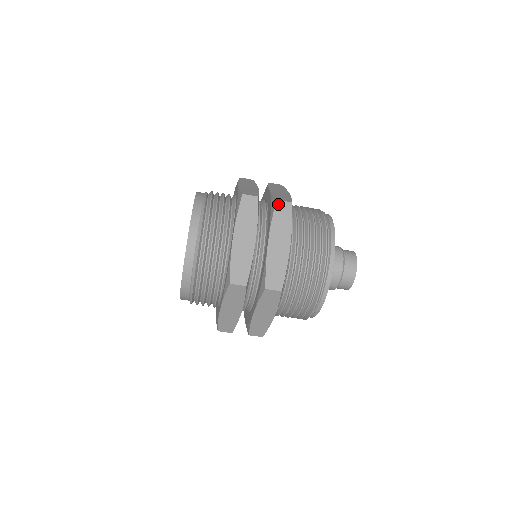
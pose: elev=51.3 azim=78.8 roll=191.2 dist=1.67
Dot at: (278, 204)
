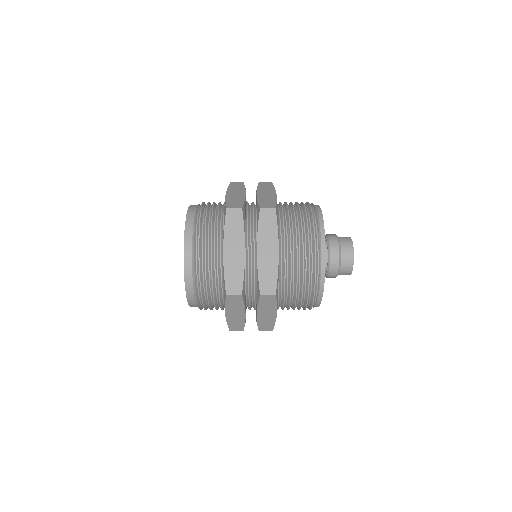
Dot at: (262, 297)
